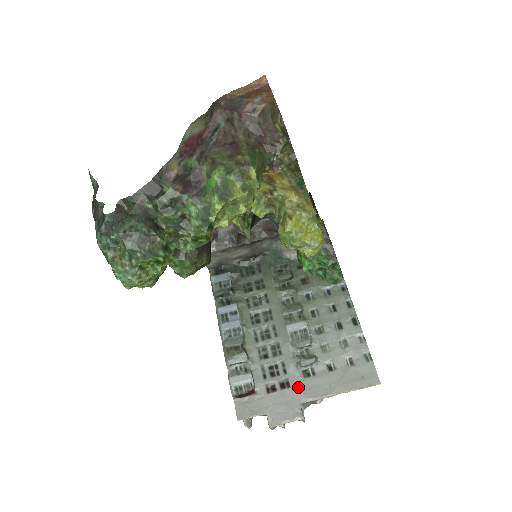
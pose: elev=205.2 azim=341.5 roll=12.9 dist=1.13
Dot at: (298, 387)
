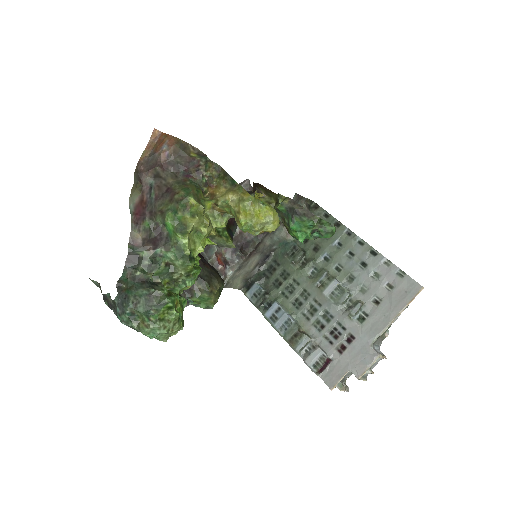
Dot at: (361, 334)
